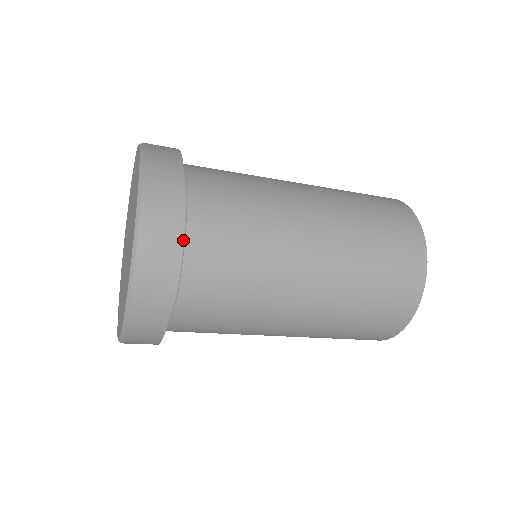
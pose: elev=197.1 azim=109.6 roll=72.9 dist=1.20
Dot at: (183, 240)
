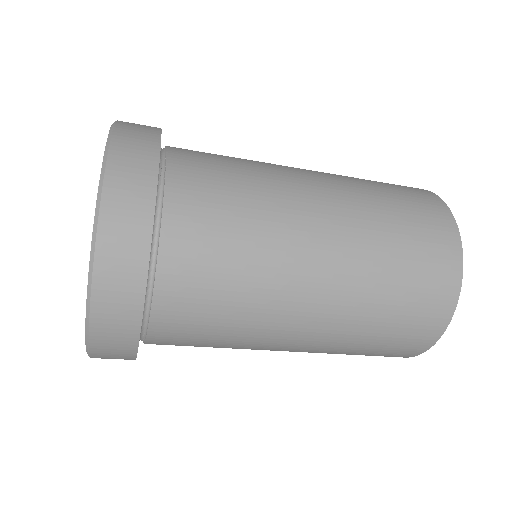
Dot at: (147, 319)
